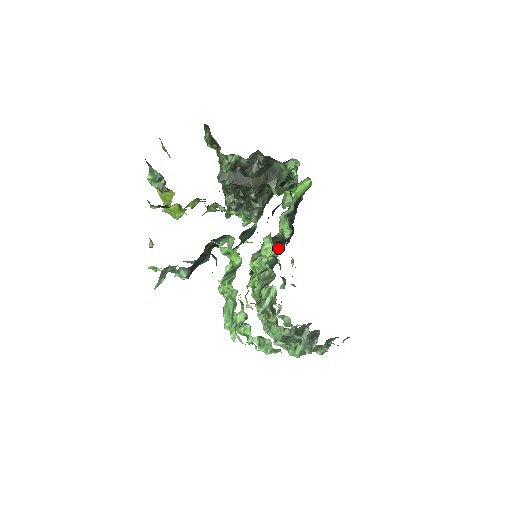
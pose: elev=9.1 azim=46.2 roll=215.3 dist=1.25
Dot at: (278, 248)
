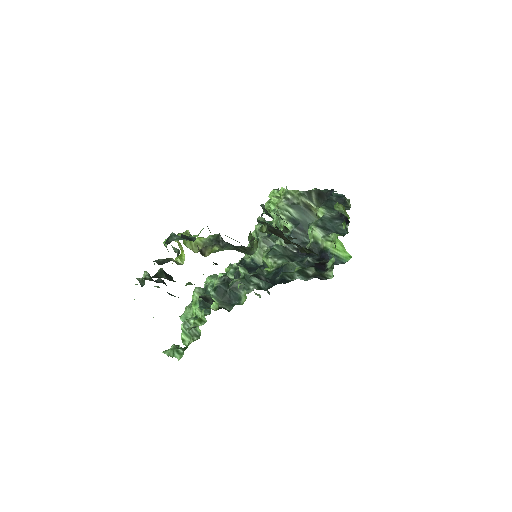
Dot at: (291, 241)
